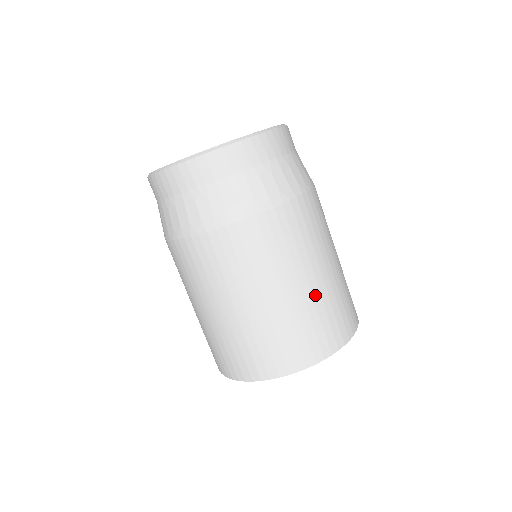
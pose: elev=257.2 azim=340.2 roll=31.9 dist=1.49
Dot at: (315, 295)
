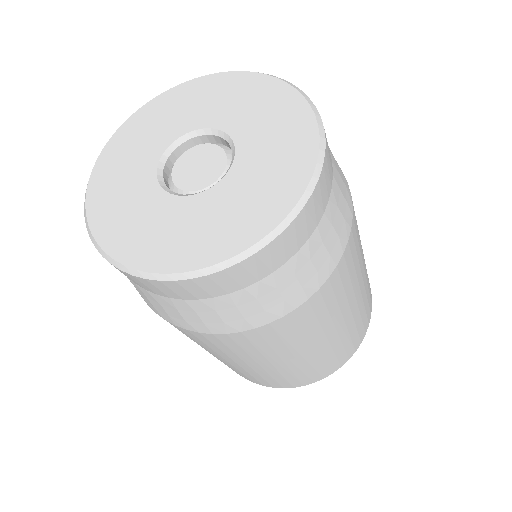
Dot at: (269, 371)
